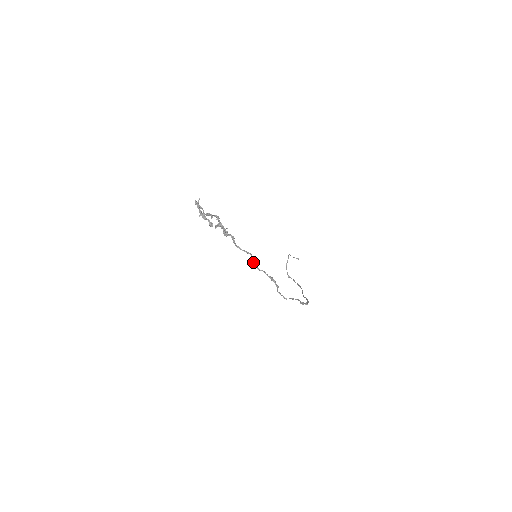
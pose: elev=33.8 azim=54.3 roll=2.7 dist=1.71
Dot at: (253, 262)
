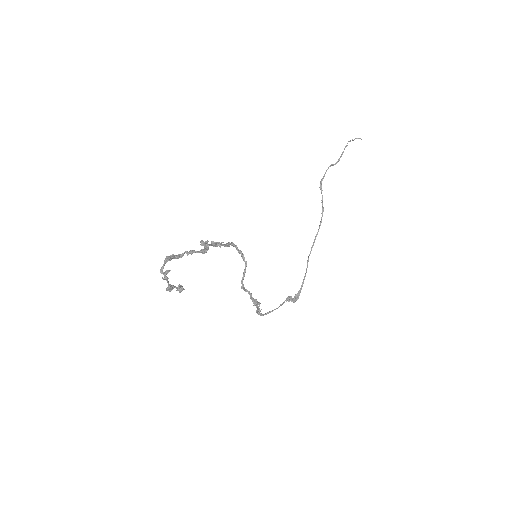
Dot at: (242, 280)
